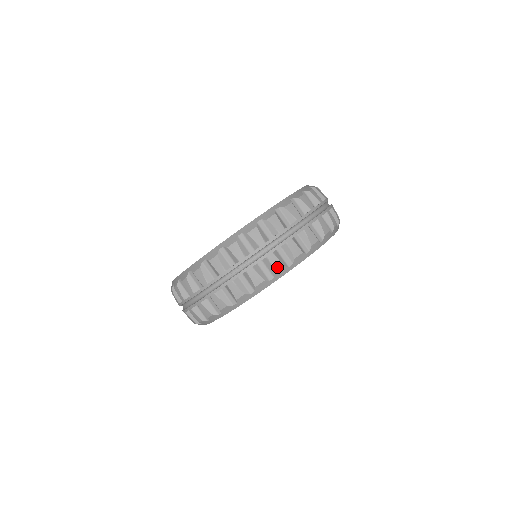
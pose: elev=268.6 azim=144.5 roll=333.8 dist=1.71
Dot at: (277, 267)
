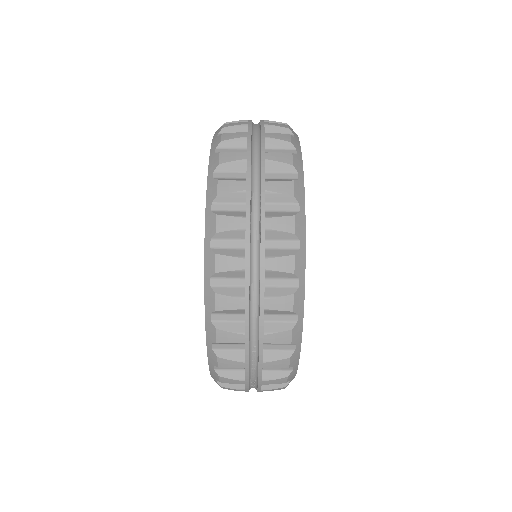
Dot at: (284, 365)
